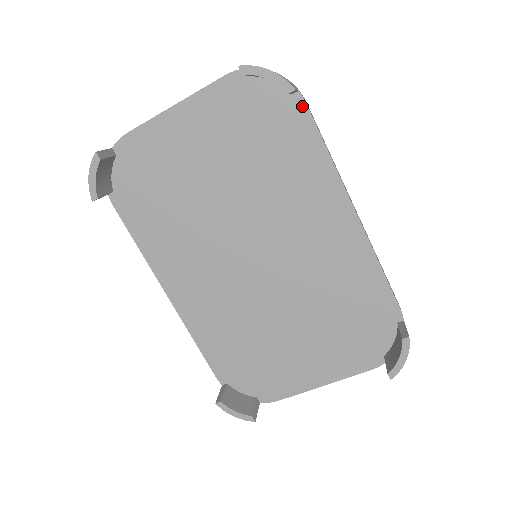
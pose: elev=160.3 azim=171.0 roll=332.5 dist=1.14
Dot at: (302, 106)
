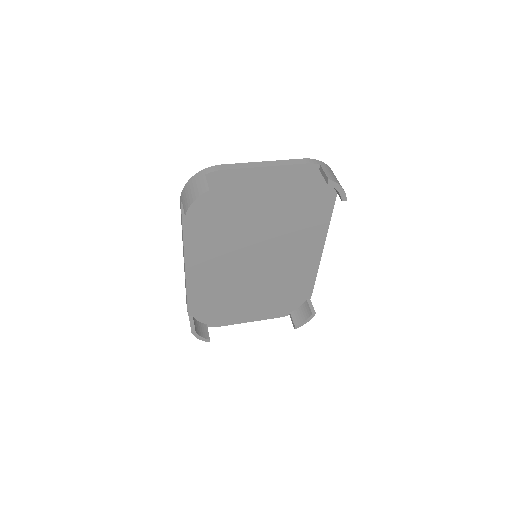
Dot at: (334, 194)
